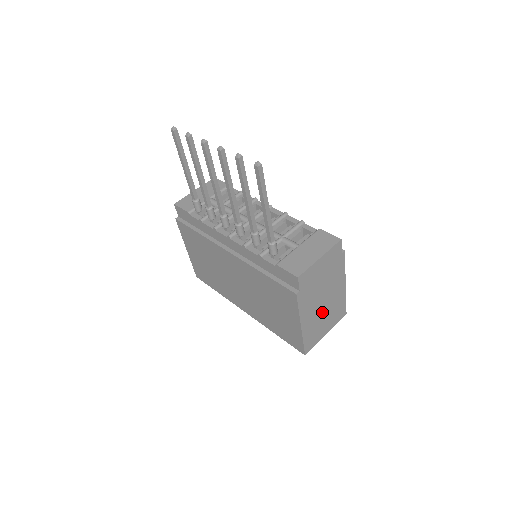
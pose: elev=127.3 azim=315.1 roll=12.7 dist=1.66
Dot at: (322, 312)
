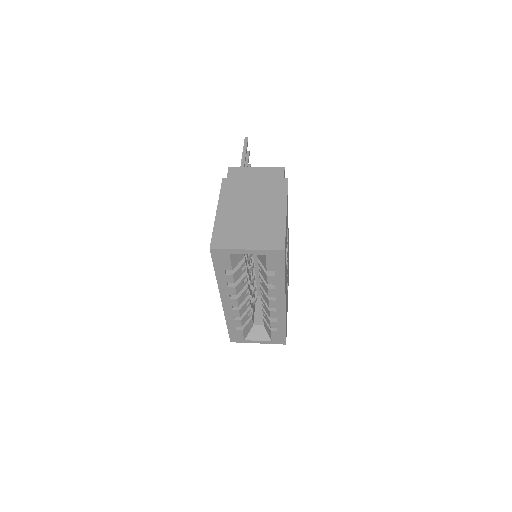
Dot at: (247, 217)
